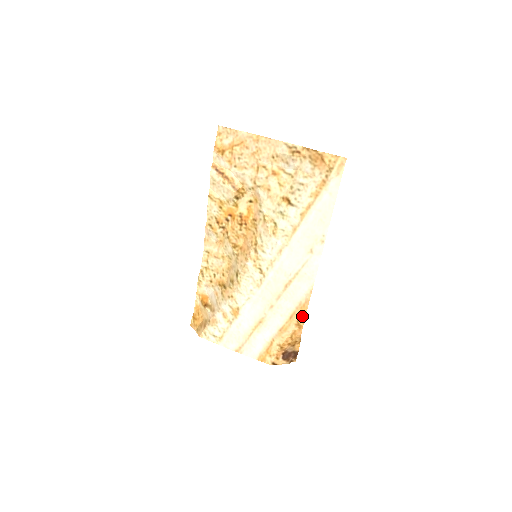
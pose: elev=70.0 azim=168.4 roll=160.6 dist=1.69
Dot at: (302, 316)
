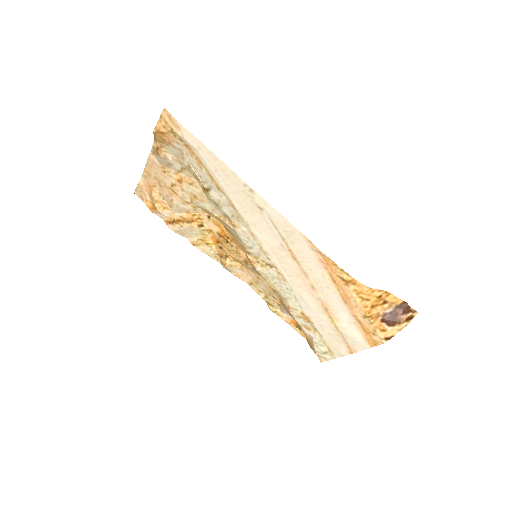
Dot at: (338, 271)
